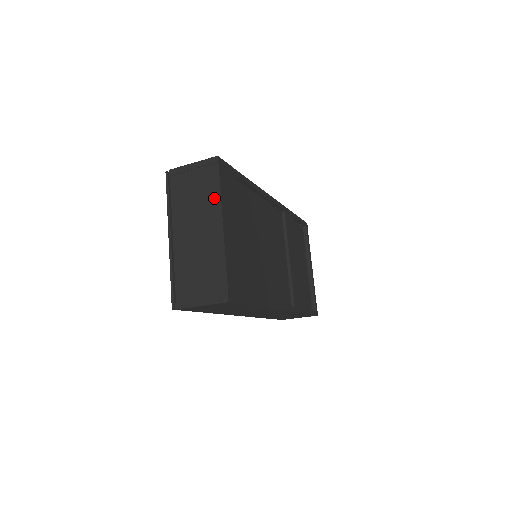
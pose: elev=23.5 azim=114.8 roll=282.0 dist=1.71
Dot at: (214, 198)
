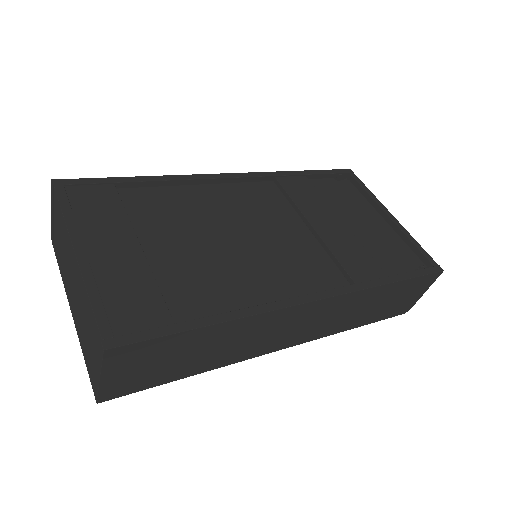
Dot at: (64, 228)
